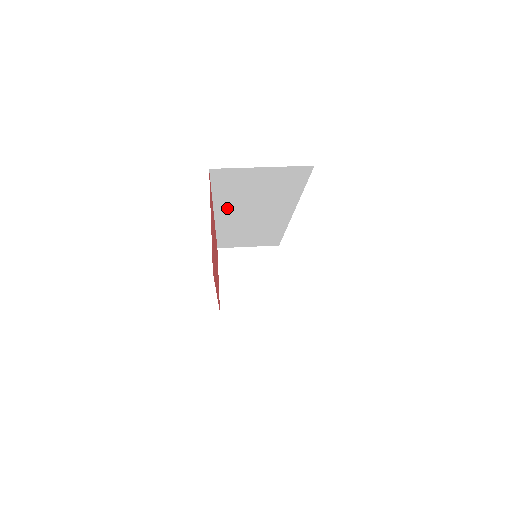
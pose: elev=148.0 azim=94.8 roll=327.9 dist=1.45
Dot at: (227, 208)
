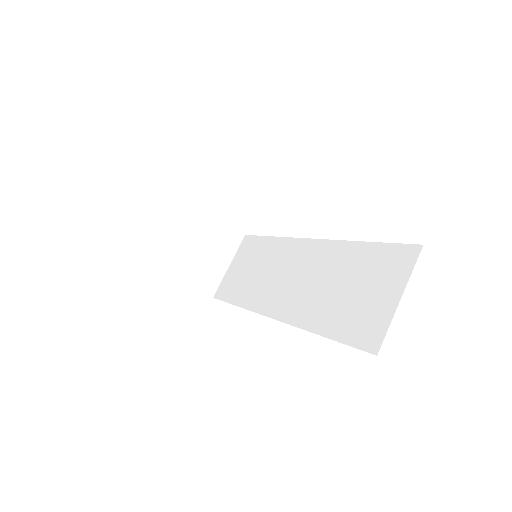
Dot at: occluded
